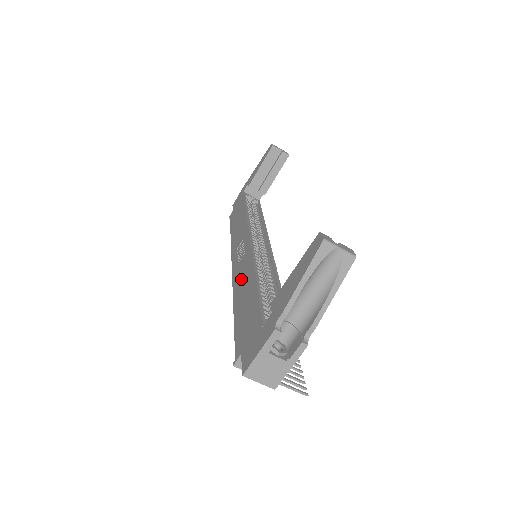
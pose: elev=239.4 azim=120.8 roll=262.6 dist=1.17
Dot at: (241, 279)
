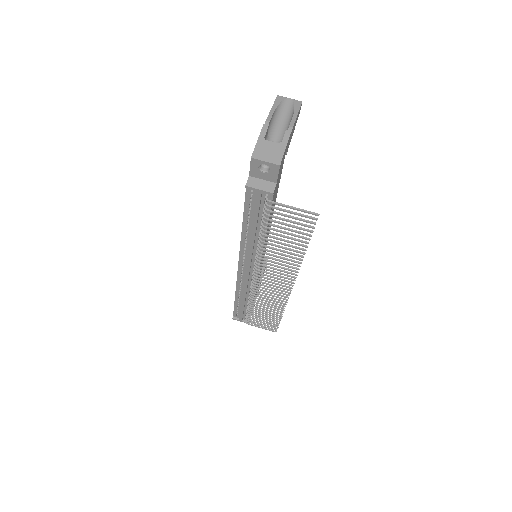
Dot at: occluded
